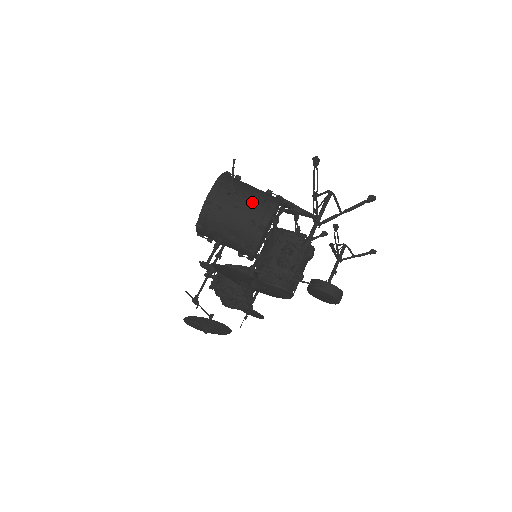
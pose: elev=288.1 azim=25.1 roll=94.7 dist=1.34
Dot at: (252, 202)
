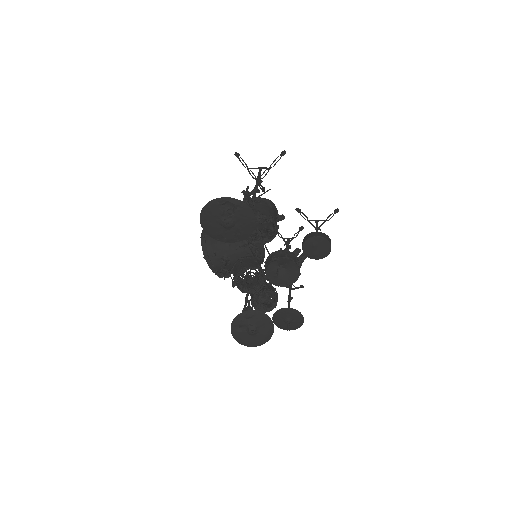
Dot at: occluded
